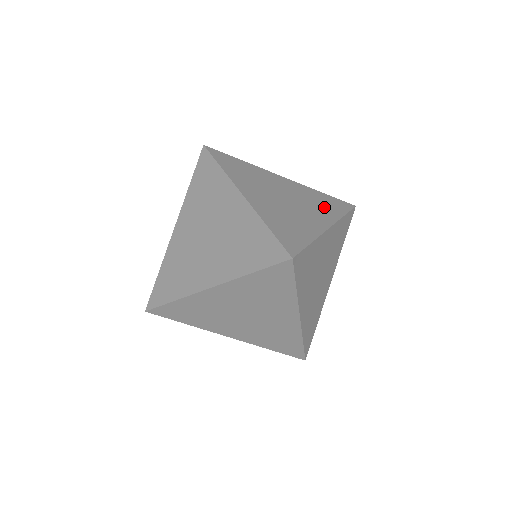
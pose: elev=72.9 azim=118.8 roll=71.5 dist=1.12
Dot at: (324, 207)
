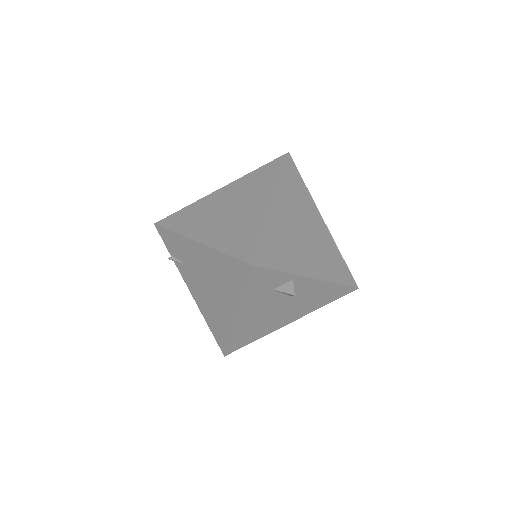
Dot at: occluded
